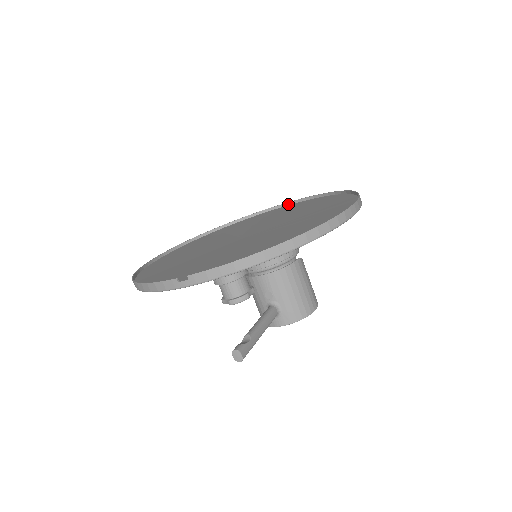
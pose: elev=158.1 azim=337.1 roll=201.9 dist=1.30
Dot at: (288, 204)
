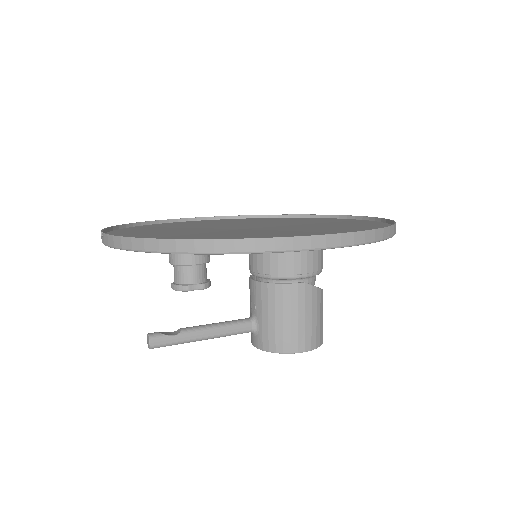
Dot at: (366, 219)
